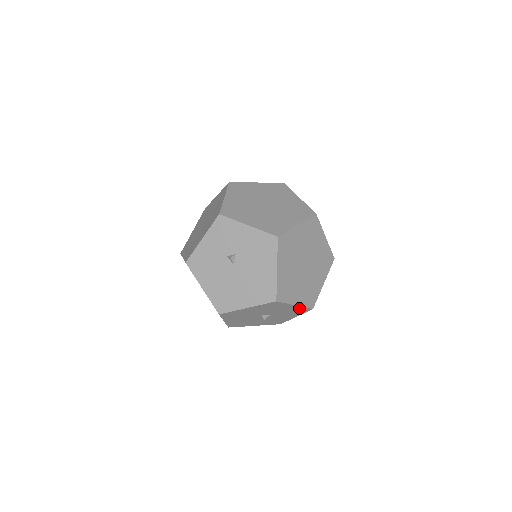
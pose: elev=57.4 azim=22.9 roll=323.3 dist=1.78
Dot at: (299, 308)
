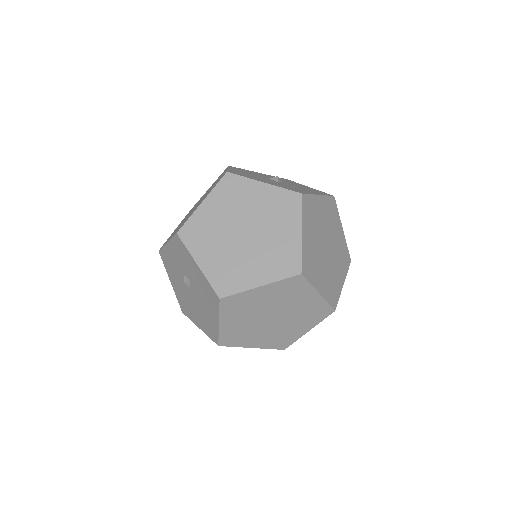
Dot at: occluded
